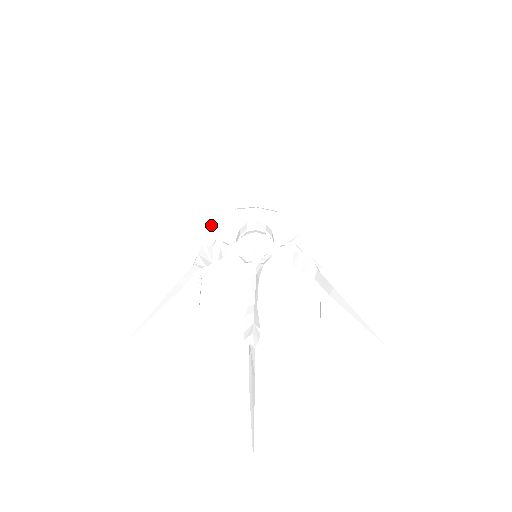
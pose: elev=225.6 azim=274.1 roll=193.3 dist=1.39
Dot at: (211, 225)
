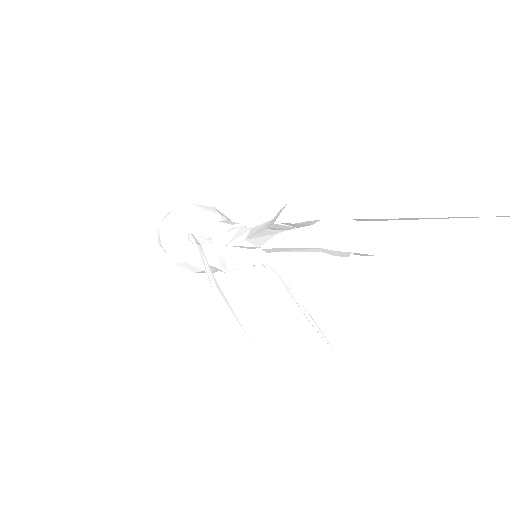
Dot at: (162, 221)
